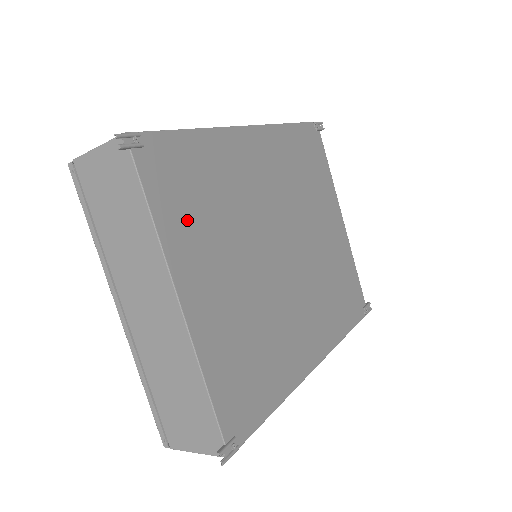
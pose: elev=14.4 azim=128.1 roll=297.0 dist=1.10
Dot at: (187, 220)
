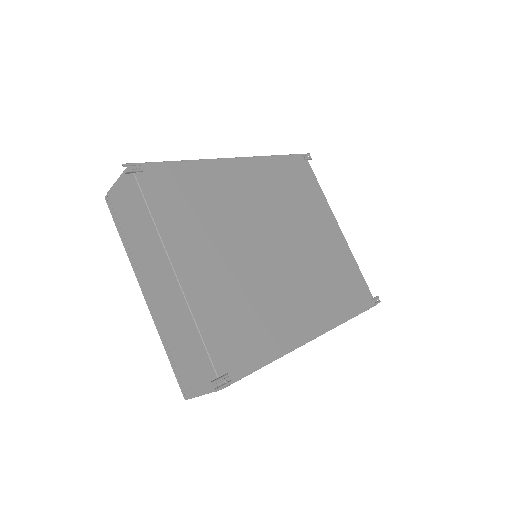
Dot at: (180, 218)
